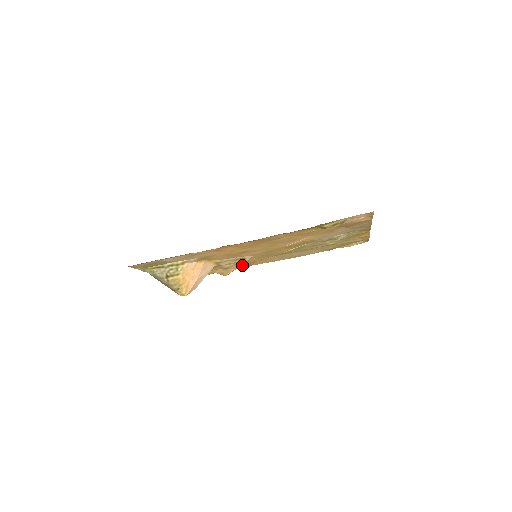
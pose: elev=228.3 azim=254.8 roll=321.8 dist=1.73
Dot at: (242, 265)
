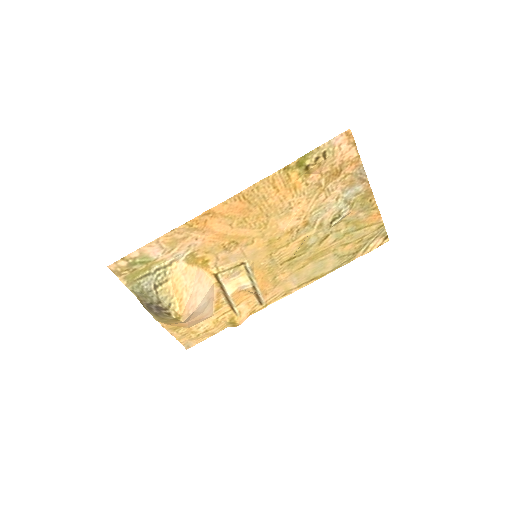
Dot at: (253, 301)
